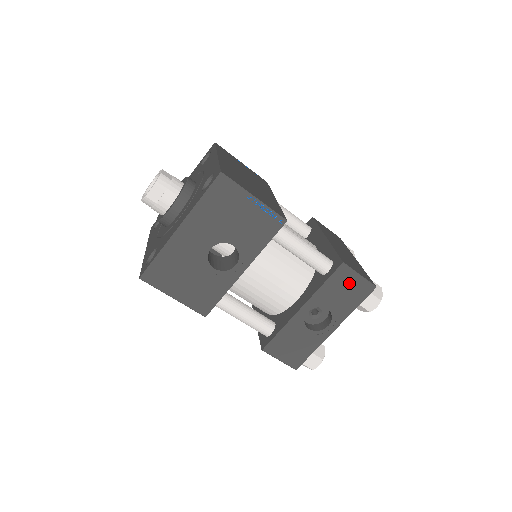
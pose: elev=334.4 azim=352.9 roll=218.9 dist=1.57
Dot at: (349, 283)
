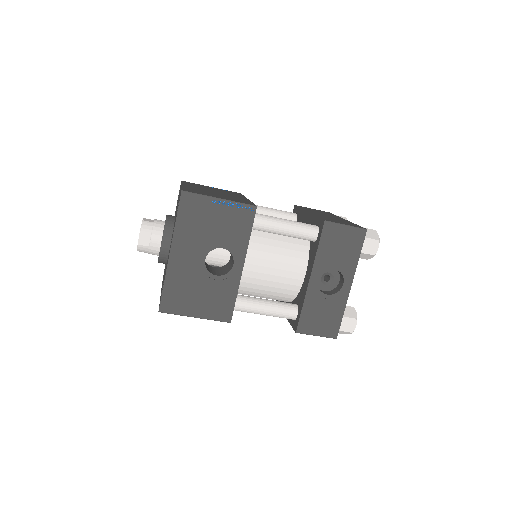
Dot at: (340, 237)
